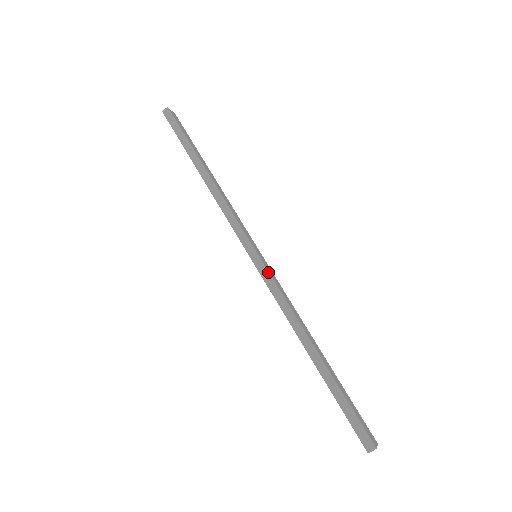
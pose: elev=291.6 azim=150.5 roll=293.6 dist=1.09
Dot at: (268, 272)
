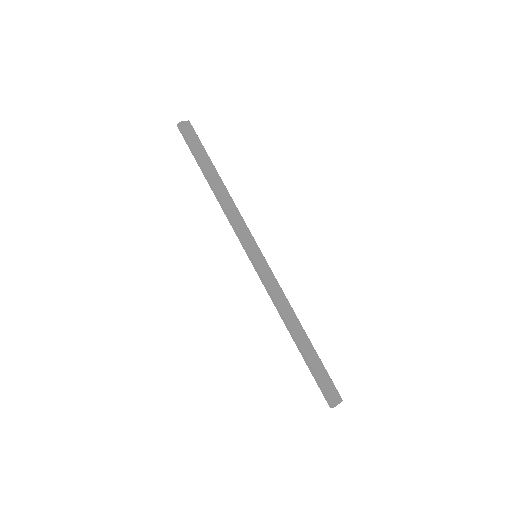
Dot at: (262, 273)
